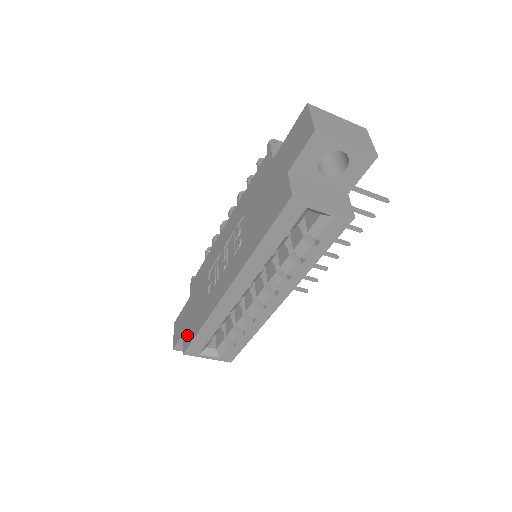
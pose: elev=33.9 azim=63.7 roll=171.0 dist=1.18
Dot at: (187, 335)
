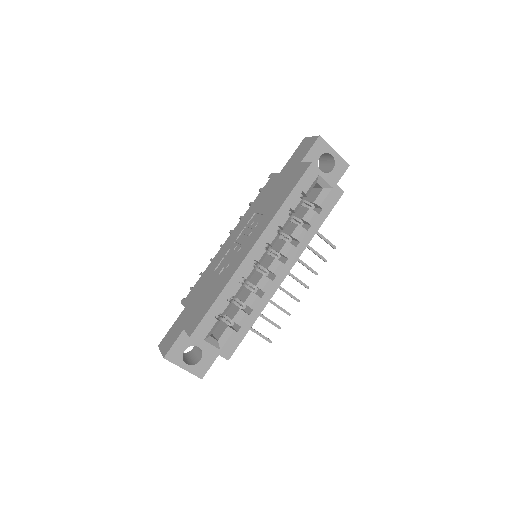
Dot at: (192, 322)
